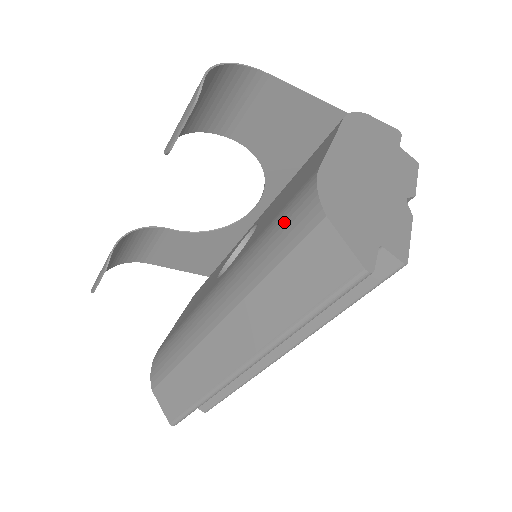
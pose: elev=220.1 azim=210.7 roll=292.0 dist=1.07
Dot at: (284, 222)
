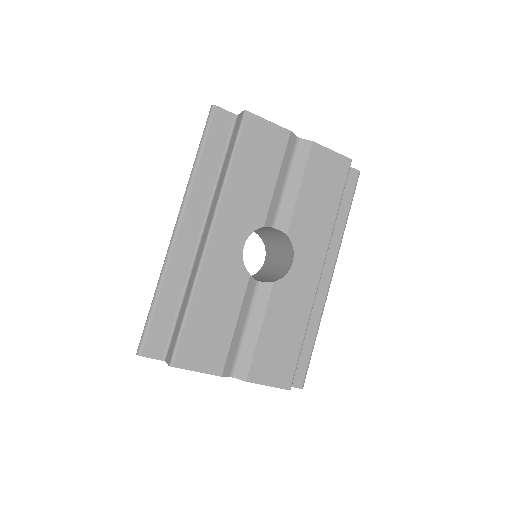
Dot at: occluded
